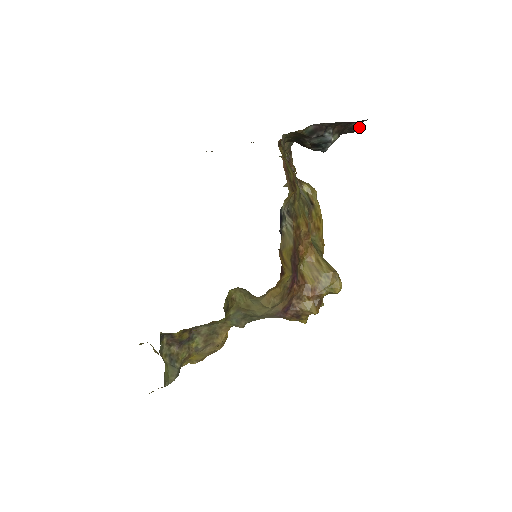
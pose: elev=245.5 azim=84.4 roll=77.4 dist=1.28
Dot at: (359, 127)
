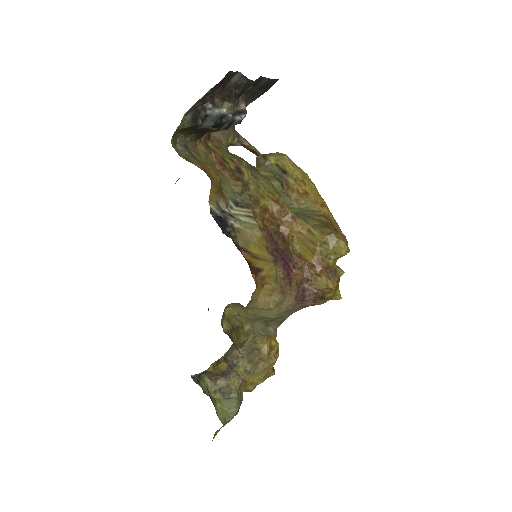
Dot at: (245, 78)
